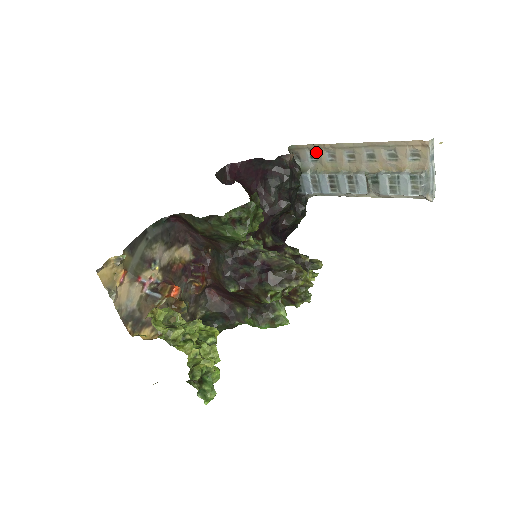
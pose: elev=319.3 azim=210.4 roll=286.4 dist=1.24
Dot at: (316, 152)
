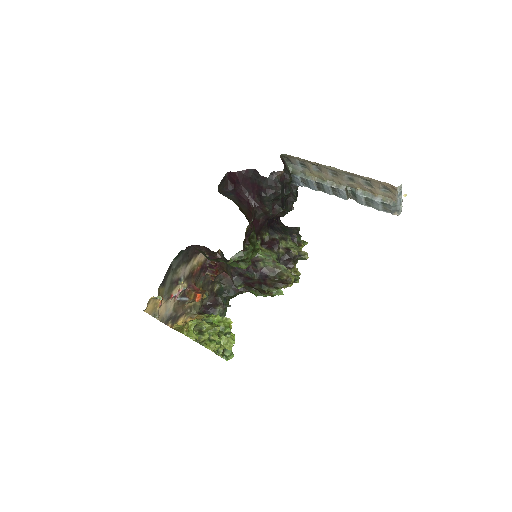
Dot at: (305, 163)
